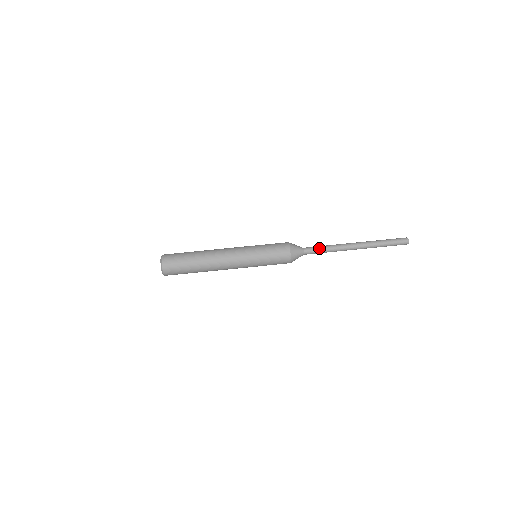
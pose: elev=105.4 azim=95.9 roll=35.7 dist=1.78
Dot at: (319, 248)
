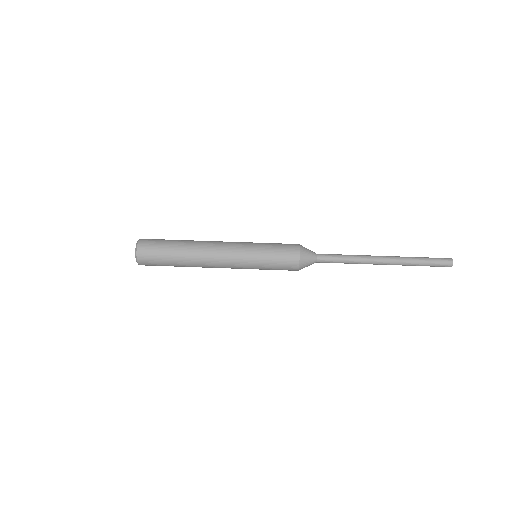
Dot at: (336, 254)
